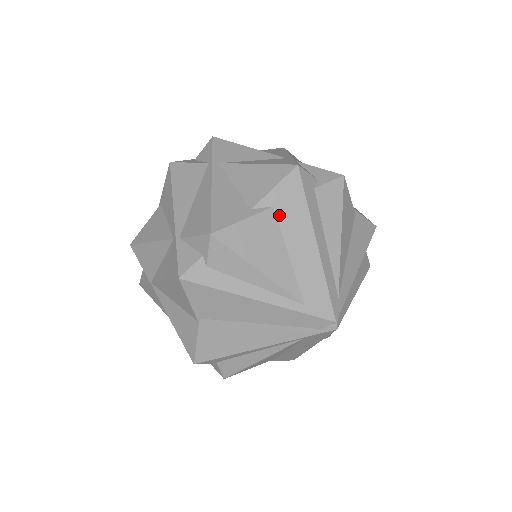
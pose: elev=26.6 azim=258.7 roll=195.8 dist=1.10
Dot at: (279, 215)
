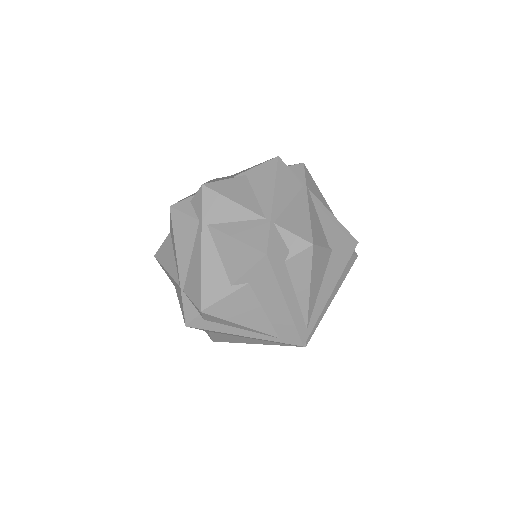
Dot at: (254, 288)
